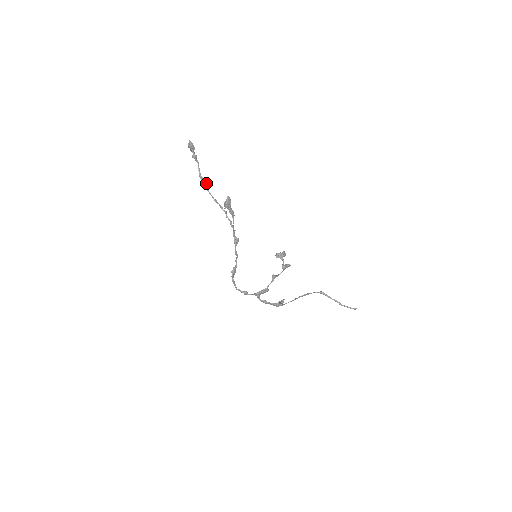
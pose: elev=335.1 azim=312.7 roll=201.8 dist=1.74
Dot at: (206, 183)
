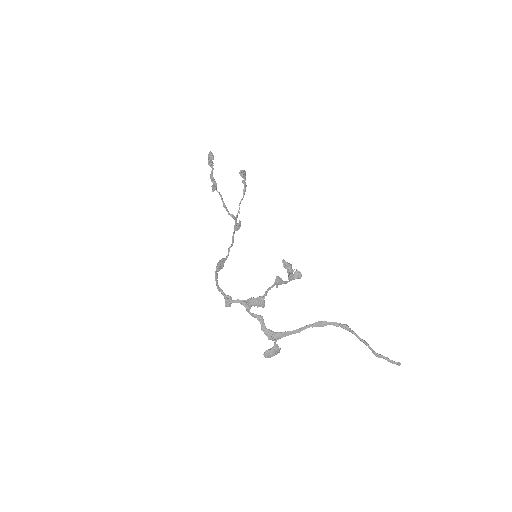
Dot at: (215, 184)
